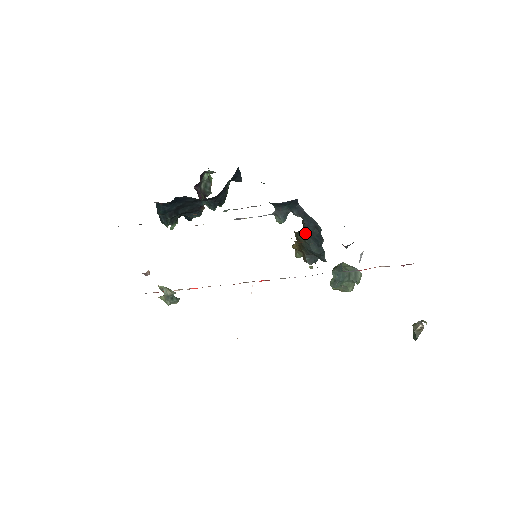
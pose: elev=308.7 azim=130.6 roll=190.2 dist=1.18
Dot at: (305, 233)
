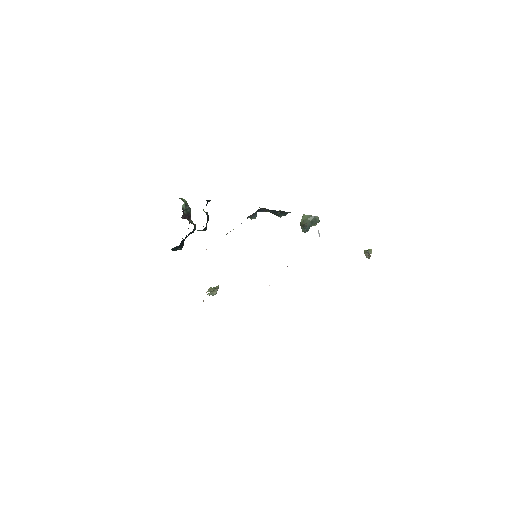
Dot at: occluded
